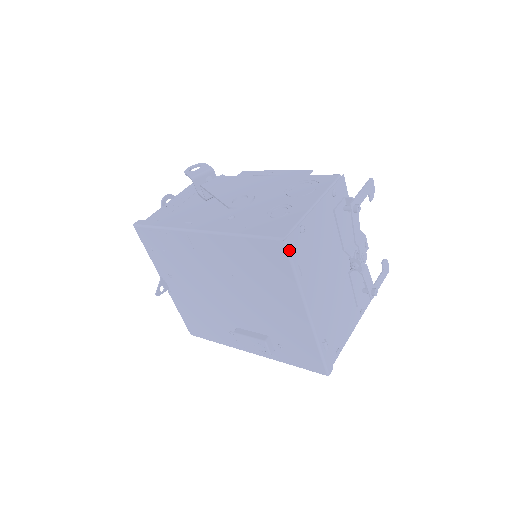
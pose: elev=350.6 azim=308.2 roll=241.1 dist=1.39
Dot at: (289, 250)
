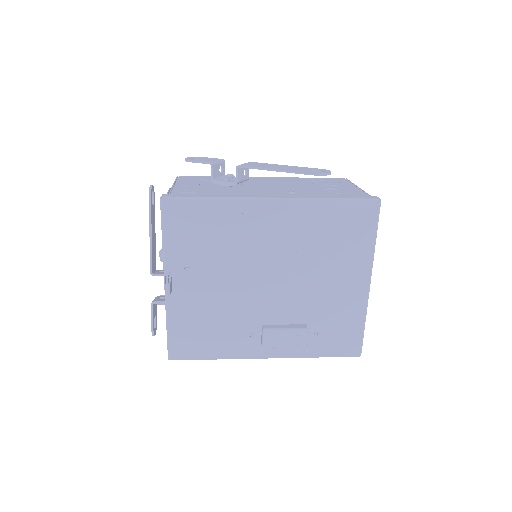
Dot at: (379, 212)
